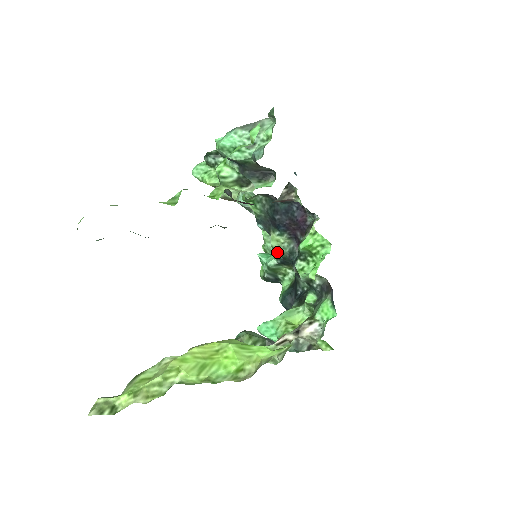
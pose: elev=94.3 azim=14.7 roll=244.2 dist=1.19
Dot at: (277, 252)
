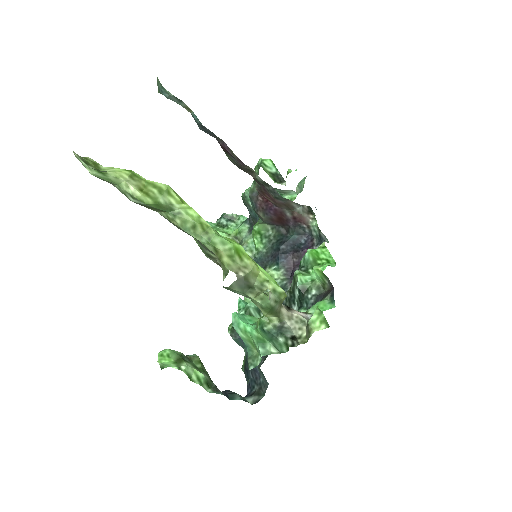
Dot at: occluded
